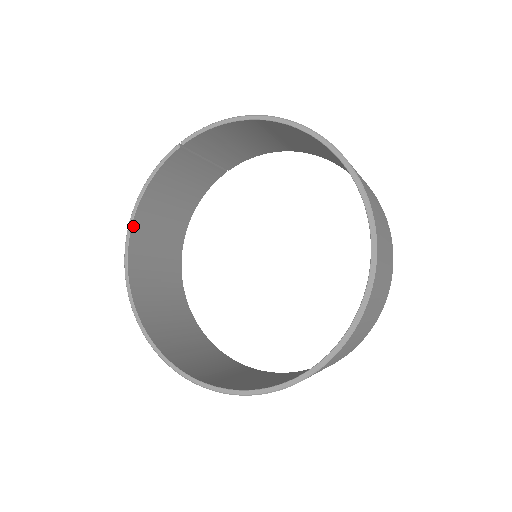
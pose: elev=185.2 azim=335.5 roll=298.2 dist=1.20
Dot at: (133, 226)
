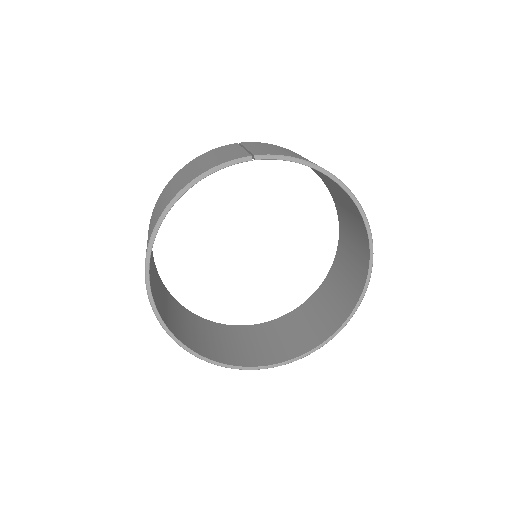
Dot at: (170, 209)
